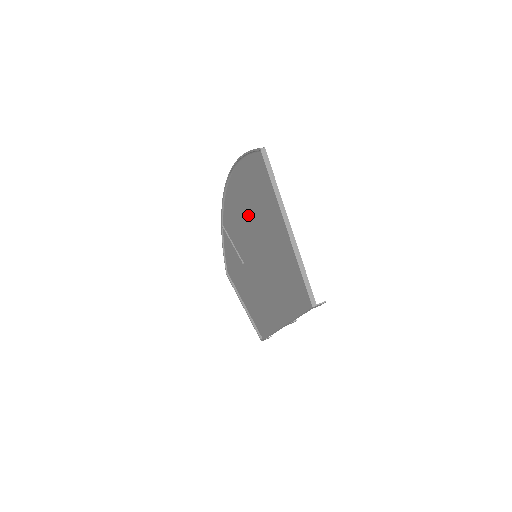
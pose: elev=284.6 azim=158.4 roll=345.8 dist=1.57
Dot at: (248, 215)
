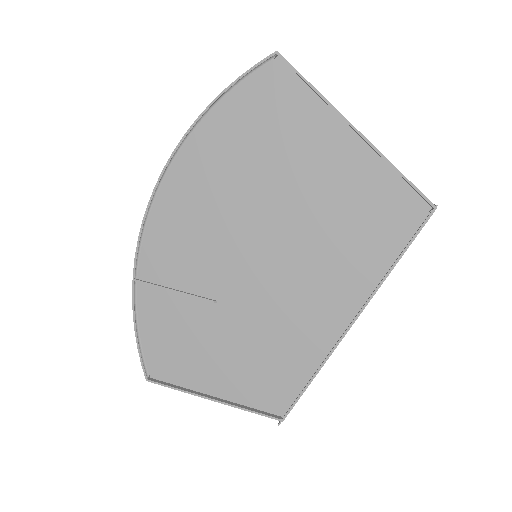
Dot at: (234, 192)
